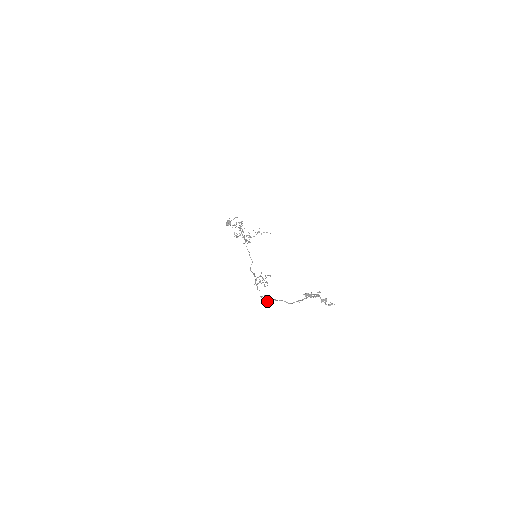
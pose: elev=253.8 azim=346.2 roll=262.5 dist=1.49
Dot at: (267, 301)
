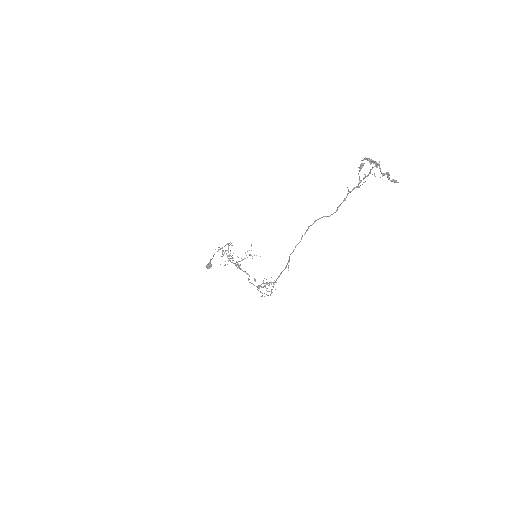
Dot at: occluded
